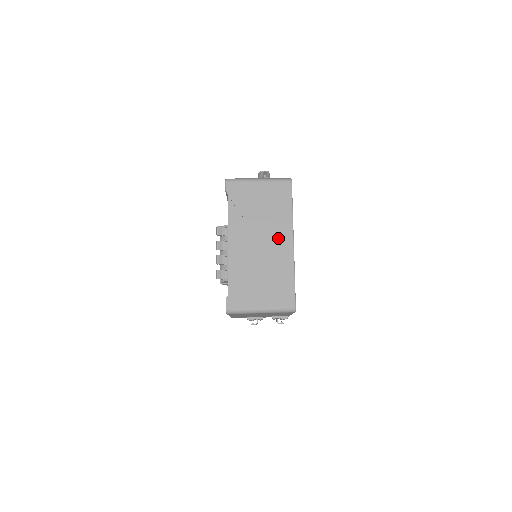
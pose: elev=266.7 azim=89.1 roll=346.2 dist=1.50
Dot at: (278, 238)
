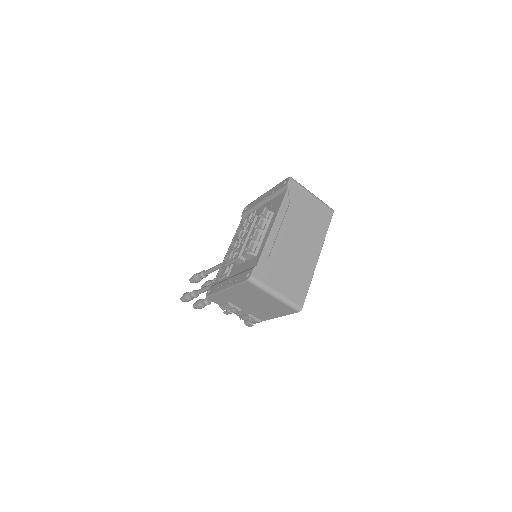
Dot at: (310, 246)
